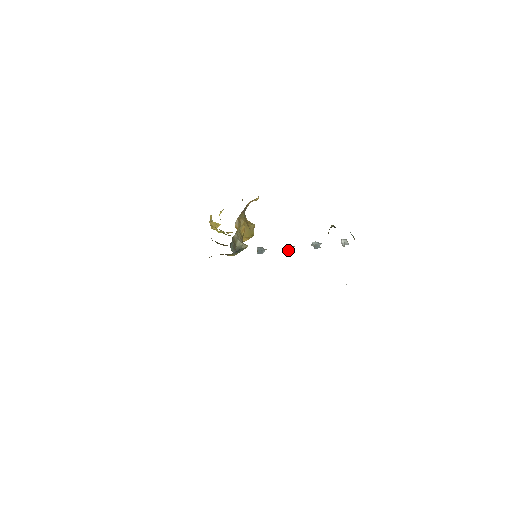
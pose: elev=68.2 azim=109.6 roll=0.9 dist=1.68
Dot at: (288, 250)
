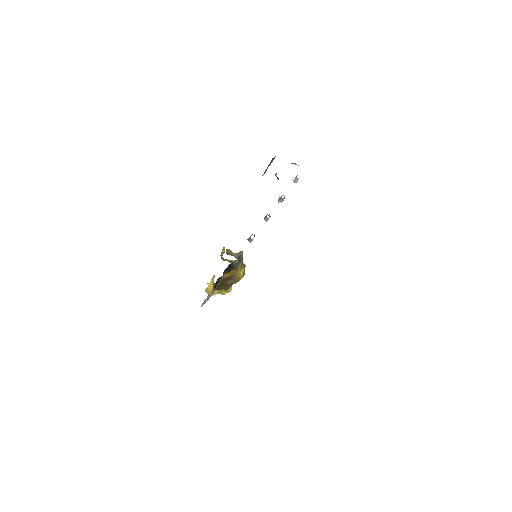
Dot at: occluded
